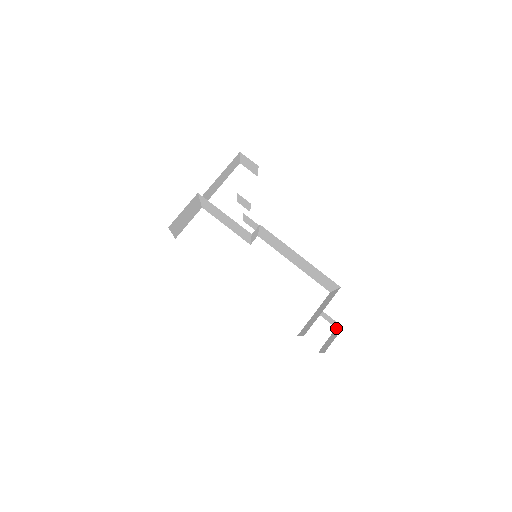
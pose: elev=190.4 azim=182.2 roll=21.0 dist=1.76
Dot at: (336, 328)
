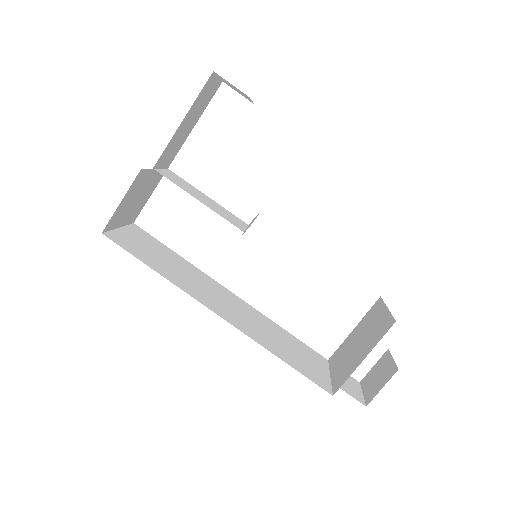
Dot at: (388, 351)
